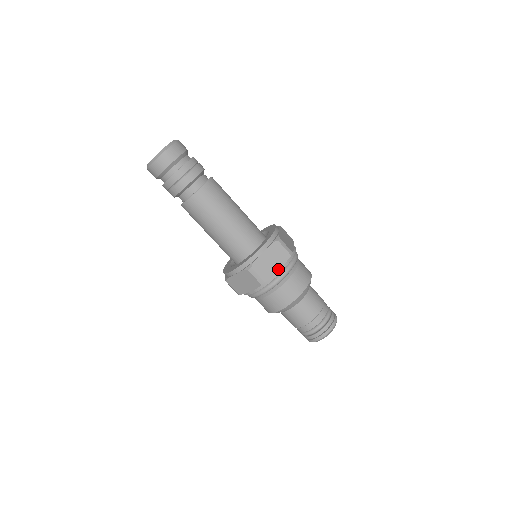
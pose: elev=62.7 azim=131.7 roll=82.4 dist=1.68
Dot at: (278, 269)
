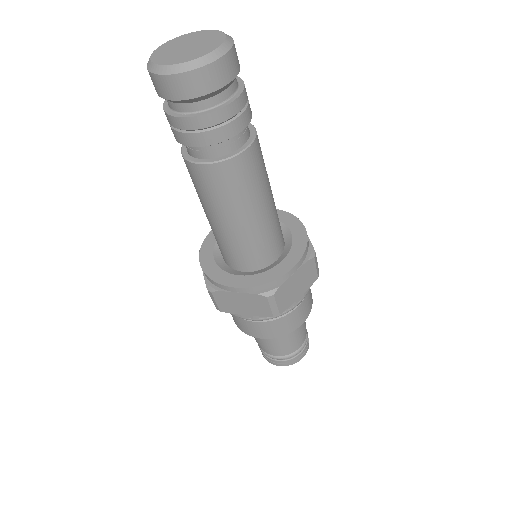
Dot at: (299, 296)
